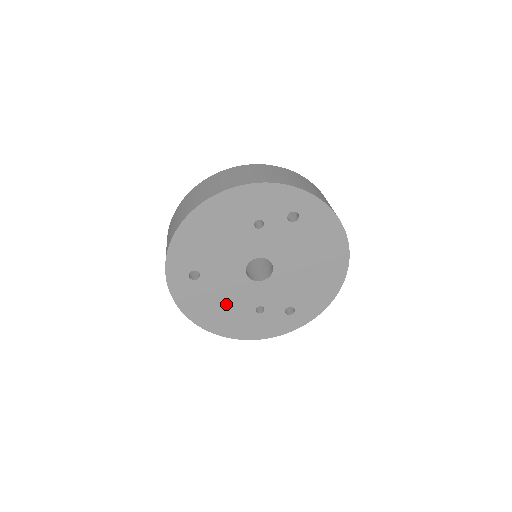
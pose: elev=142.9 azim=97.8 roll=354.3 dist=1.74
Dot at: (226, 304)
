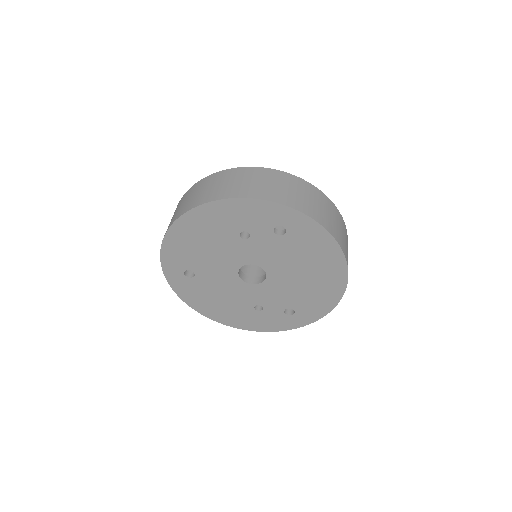
Dot at: (224, 300)
